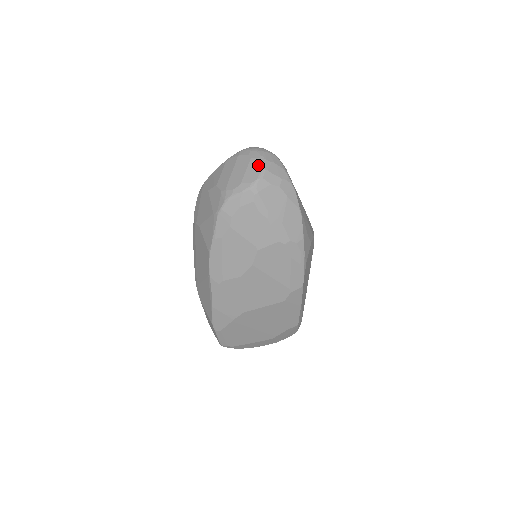
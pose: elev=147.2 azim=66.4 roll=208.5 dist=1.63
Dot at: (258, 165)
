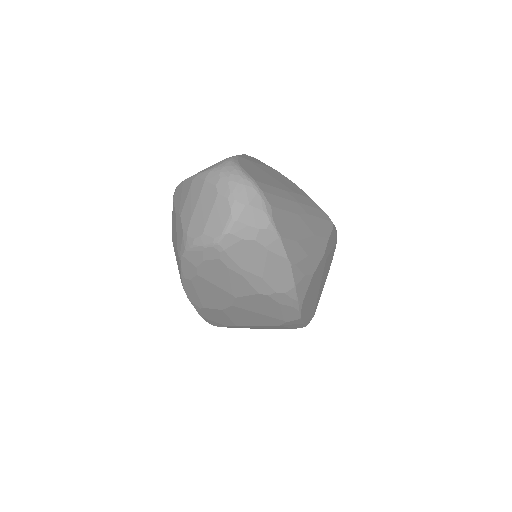
Dot at: (225, 210)
